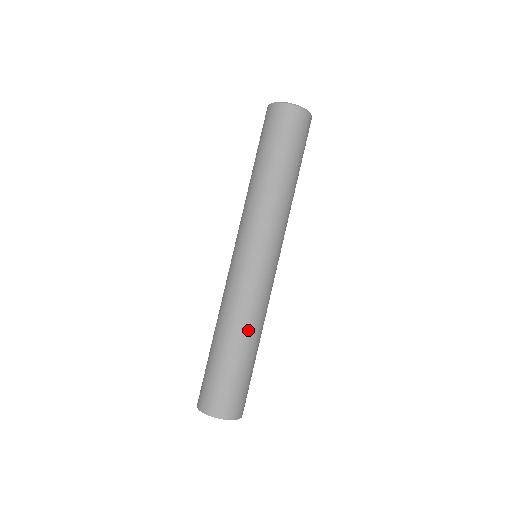
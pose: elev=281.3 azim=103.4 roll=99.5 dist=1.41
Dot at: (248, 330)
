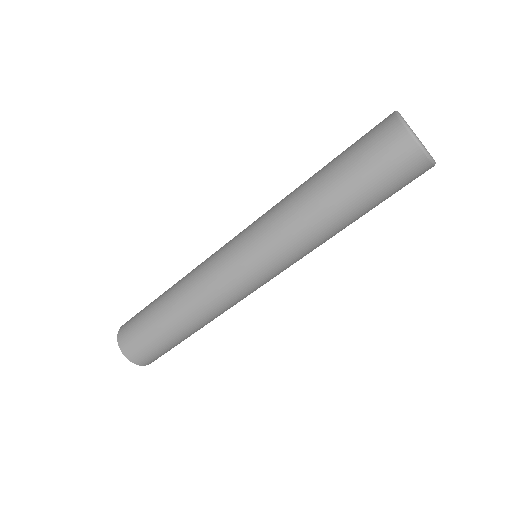
Dot at: (183, 304)
